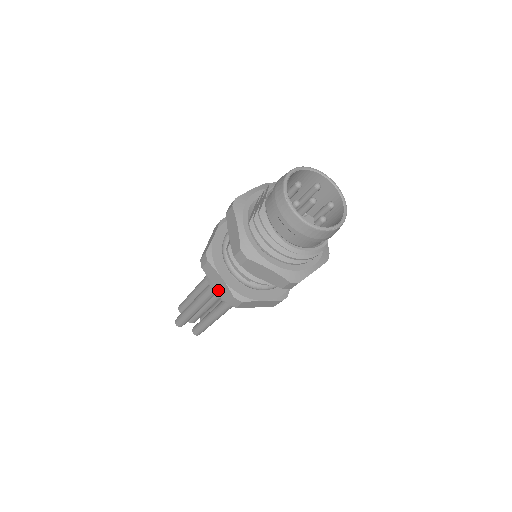
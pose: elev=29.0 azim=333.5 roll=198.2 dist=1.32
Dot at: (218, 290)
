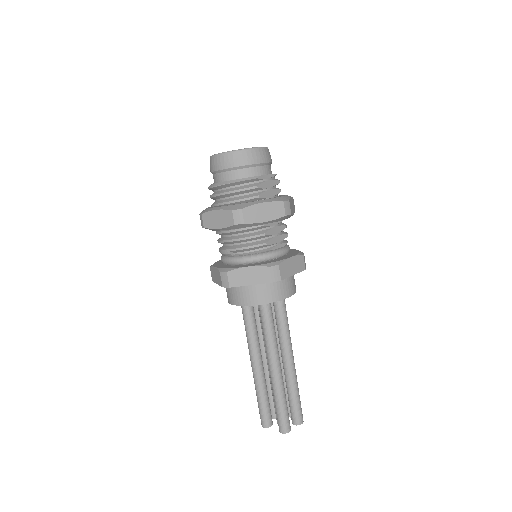
Dot at: (218, 284)
